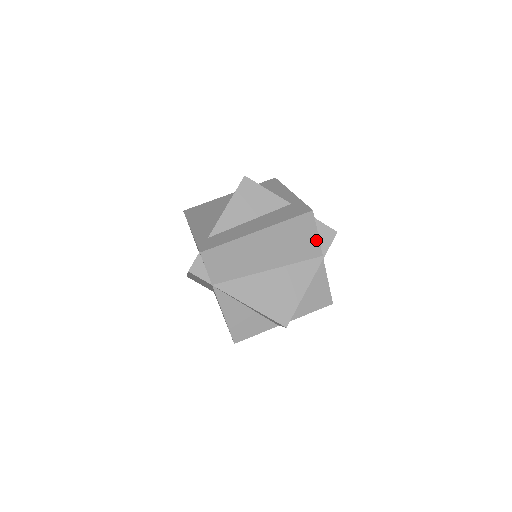
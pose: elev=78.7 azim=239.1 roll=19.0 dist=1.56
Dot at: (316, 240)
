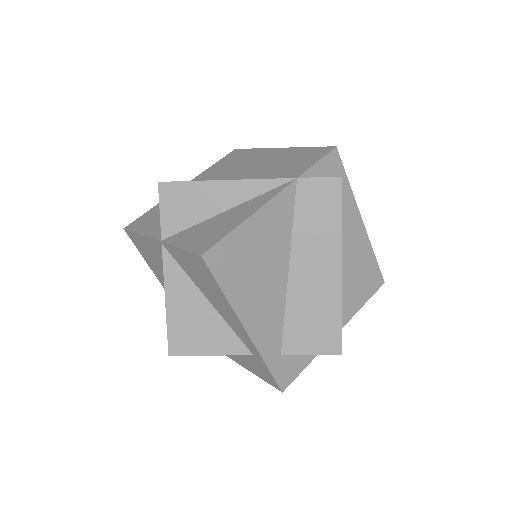
Dot at: (311, 357)
